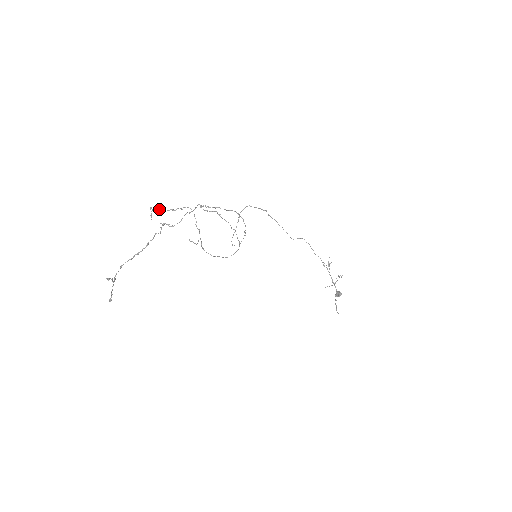
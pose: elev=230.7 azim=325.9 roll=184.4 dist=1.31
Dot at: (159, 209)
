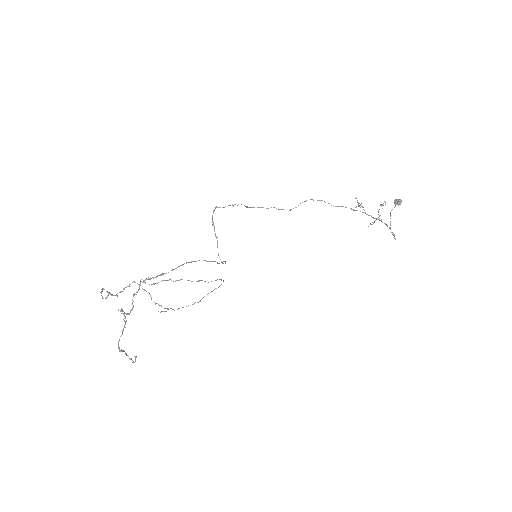
Dot at: (106, 298)
